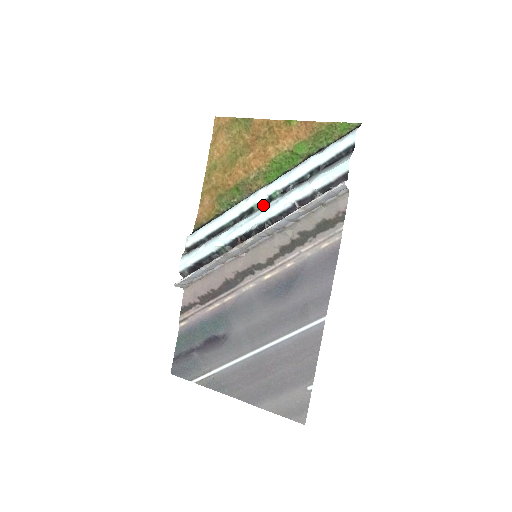
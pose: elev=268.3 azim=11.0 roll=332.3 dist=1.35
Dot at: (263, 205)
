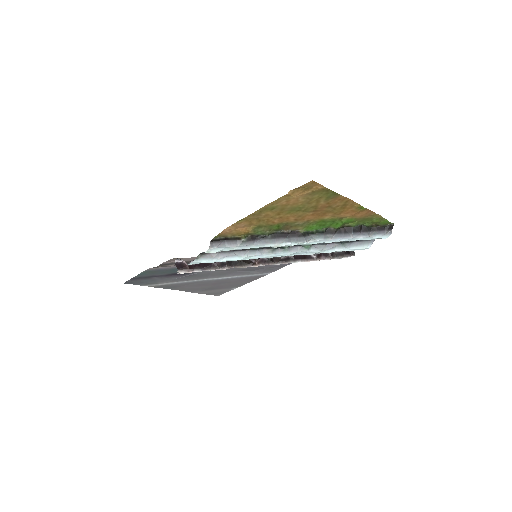
Dot at: (292, 246)
